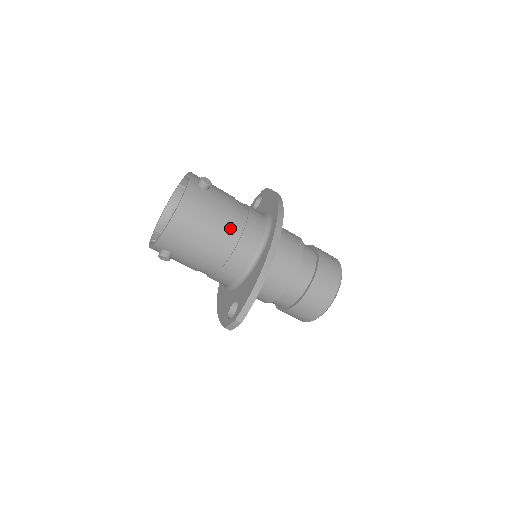
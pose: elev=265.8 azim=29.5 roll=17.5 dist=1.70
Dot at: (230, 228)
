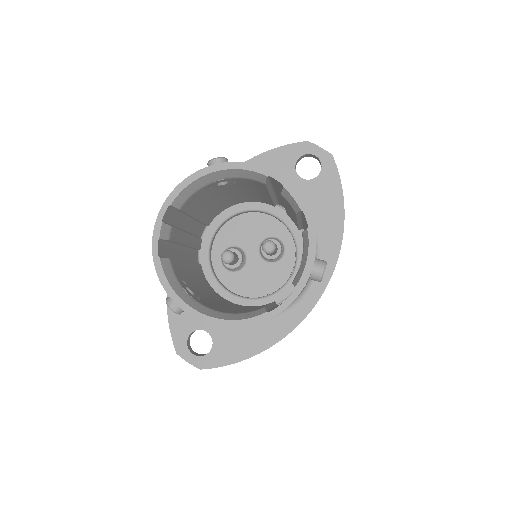
Dot at: occluded
